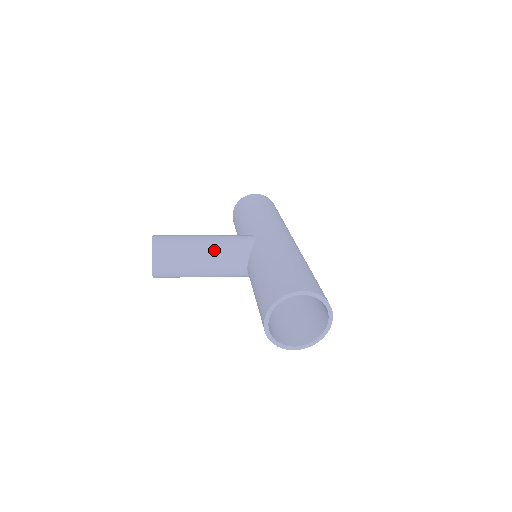
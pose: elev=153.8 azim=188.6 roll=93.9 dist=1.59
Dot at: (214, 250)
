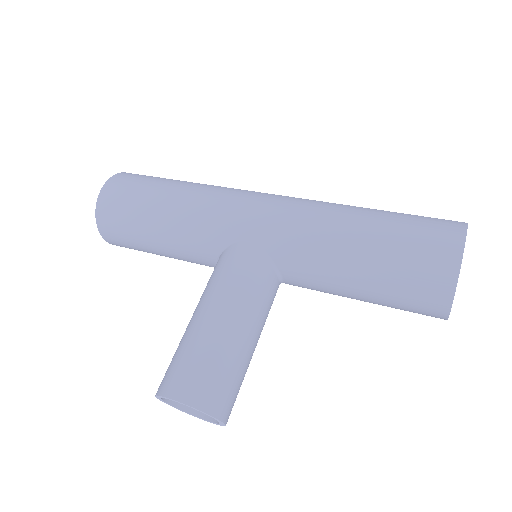
Dot at: (248, 312)
